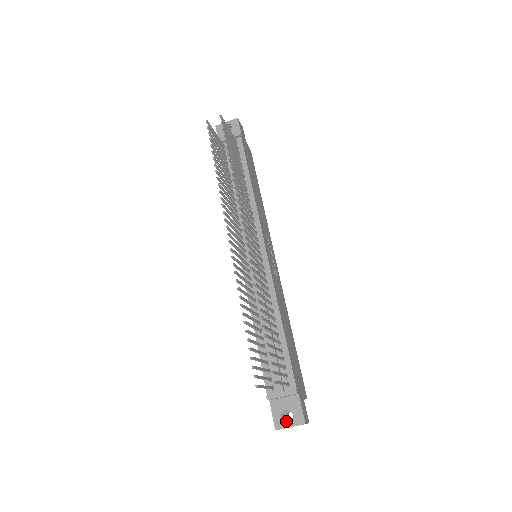
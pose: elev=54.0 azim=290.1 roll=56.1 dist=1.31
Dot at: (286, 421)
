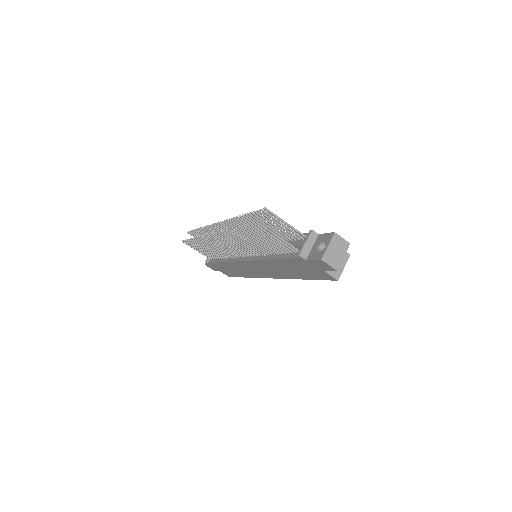
Dot at: (323, 249)
